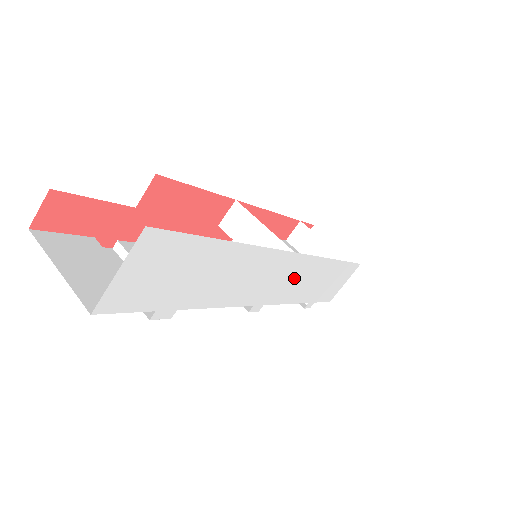
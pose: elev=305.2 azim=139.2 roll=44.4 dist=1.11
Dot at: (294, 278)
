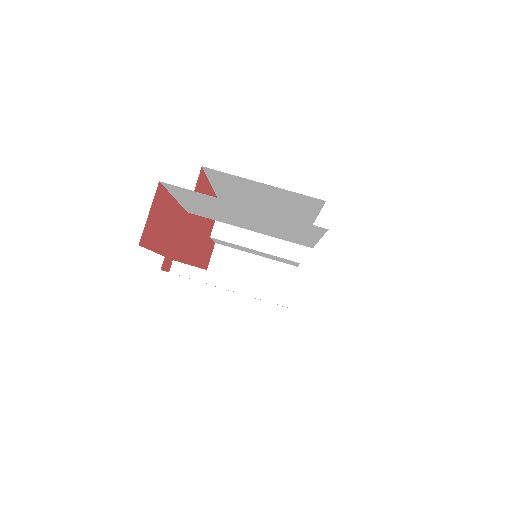
Dot at: occluded
